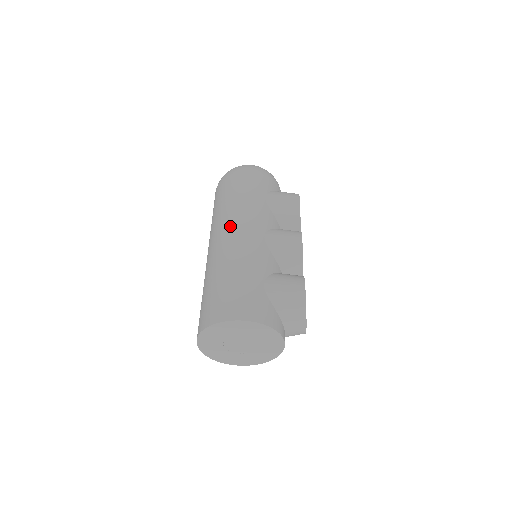
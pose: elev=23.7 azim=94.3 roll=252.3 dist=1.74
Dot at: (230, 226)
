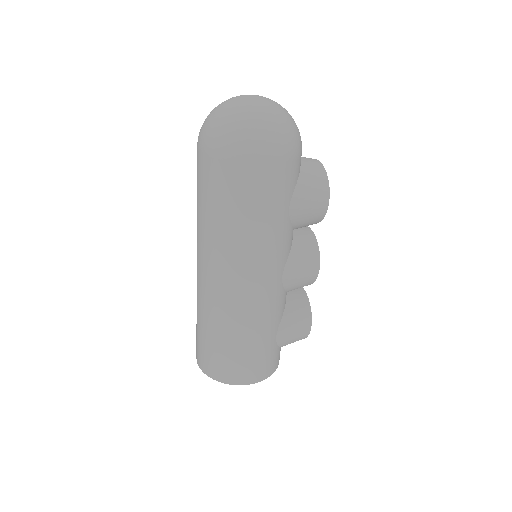
Dot at: (245, 272)
